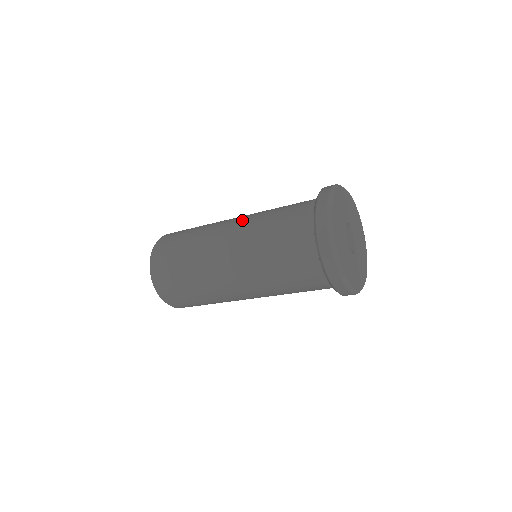
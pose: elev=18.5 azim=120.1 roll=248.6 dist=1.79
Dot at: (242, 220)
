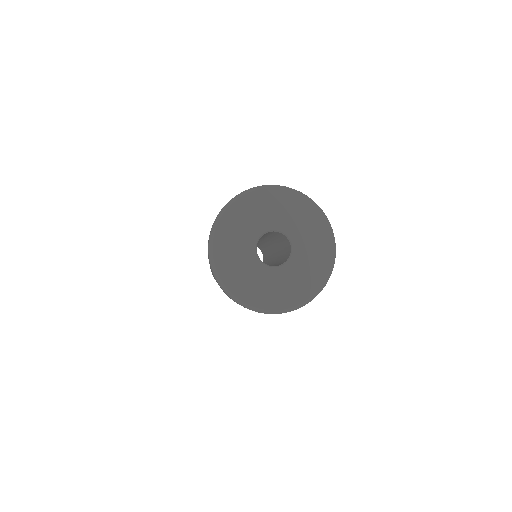
Dot at: occluded
